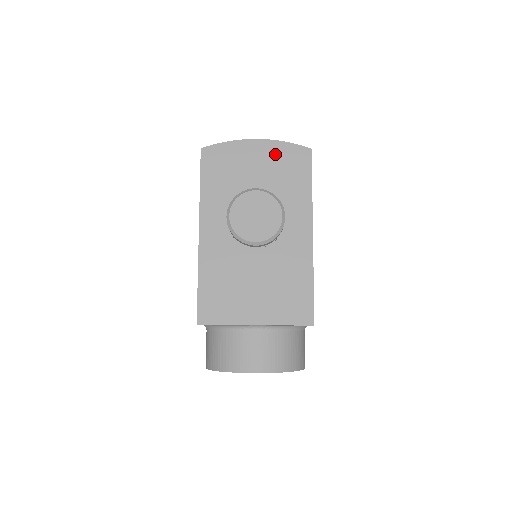
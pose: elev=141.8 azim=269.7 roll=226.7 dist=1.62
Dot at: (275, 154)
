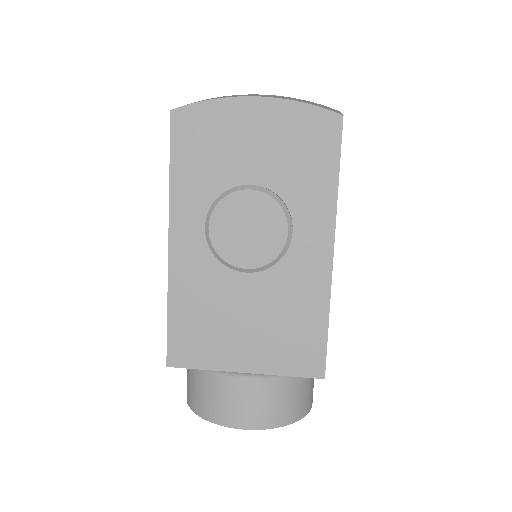
Dot at: (285, 123)
